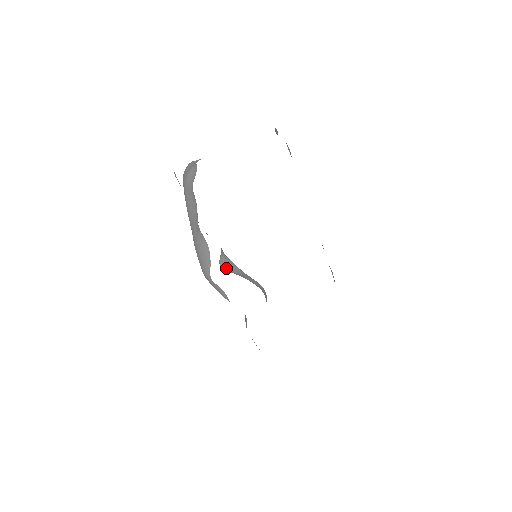
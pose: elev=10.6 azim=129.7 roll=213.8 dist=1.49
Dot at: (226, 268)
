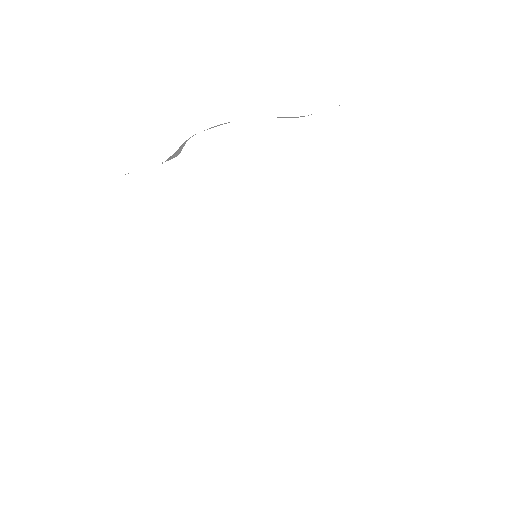
Dot at: occluded
